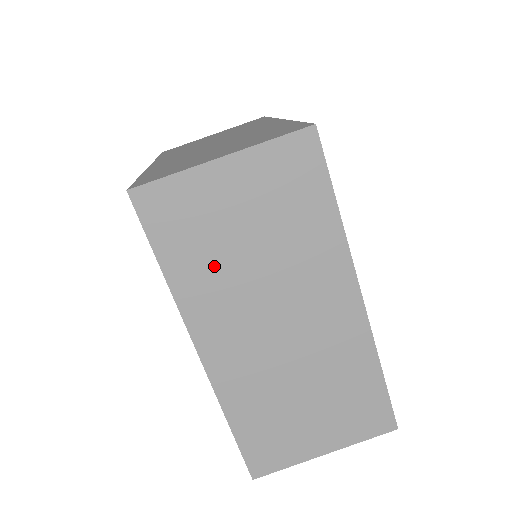
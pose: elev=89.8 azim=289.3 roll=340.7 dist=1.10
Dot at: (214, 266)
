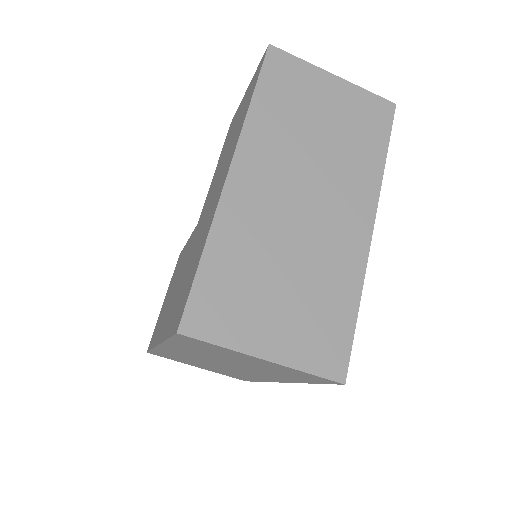
Dot at: (205, 353)
